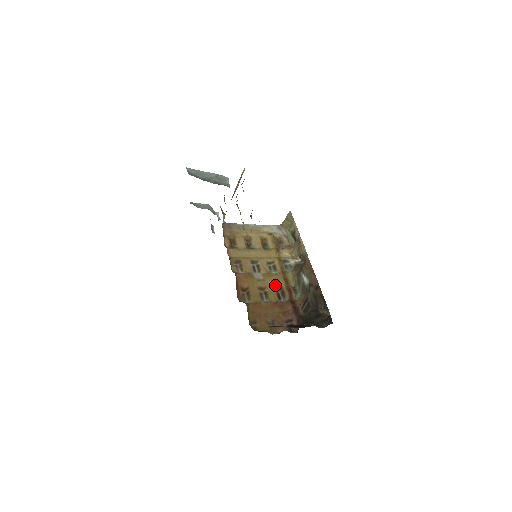
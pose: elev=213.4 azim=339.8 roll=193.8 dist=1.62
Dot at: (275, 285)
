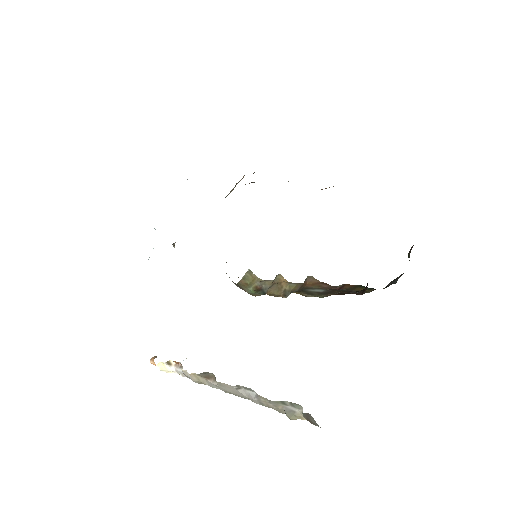
Dot at: occluded
